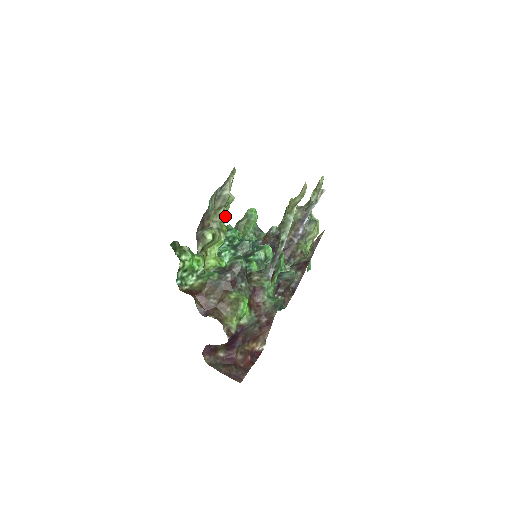
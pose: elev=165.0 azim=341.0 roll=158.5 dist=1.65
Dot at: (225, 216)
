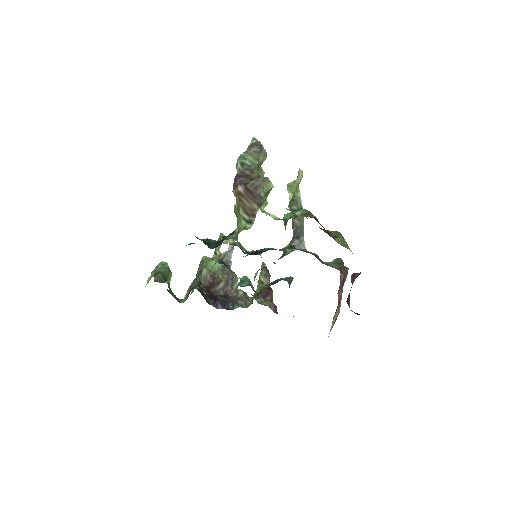
Dot at: occluded
